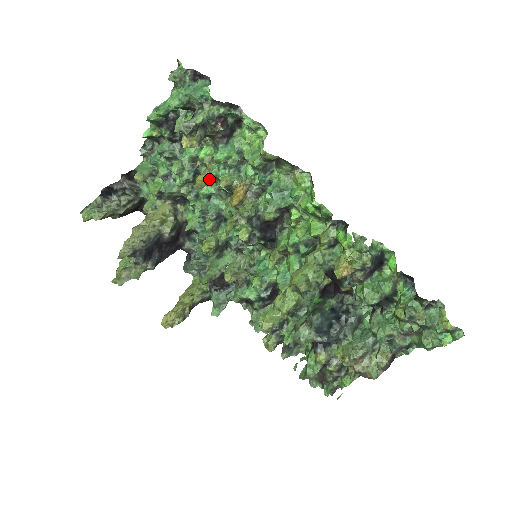
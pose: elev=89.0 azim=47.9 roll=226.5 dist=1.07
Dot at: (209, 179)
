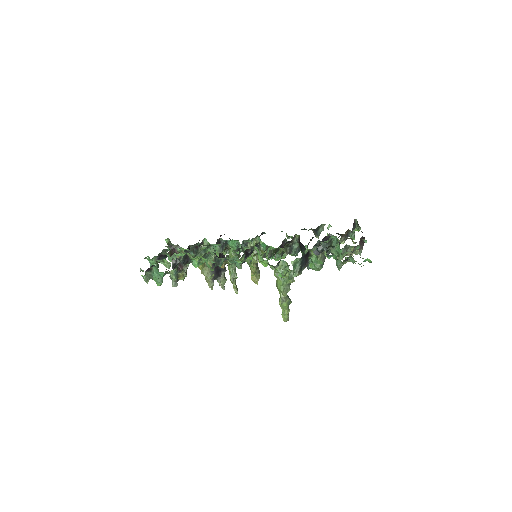
Dot at: (203, 264)
